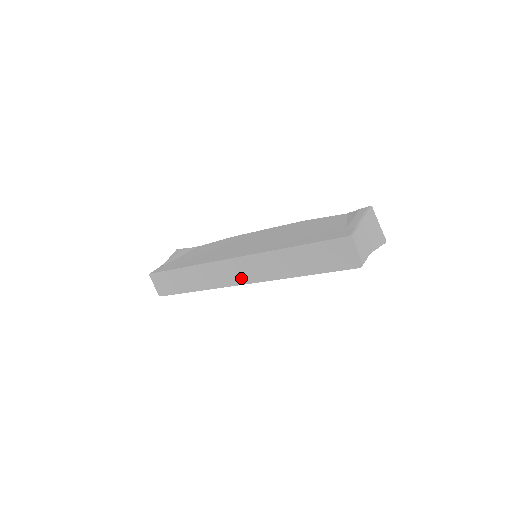
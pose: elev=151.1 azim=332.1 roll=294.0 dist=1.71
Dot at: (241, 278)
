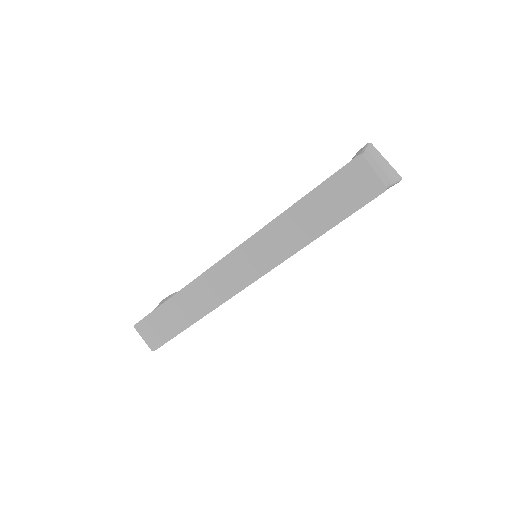
Dot at: (245, 277)
